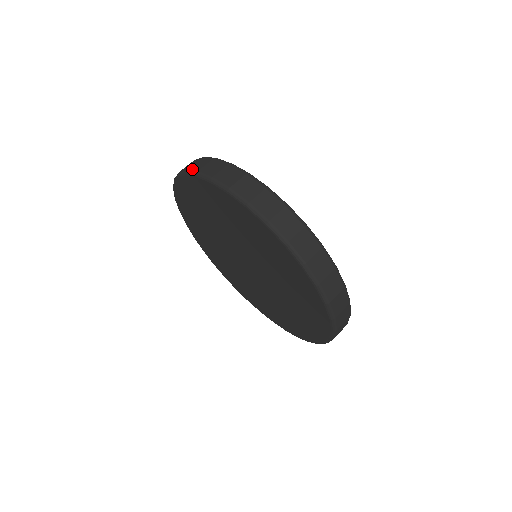
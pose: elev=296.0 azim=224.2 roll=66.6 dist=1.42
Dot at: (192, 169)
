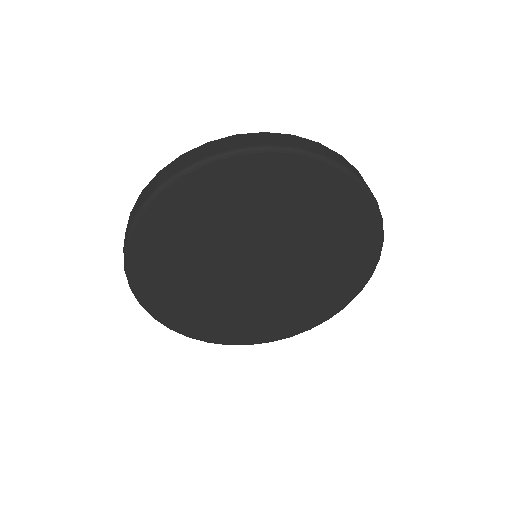
Dot at: (125, 239)
